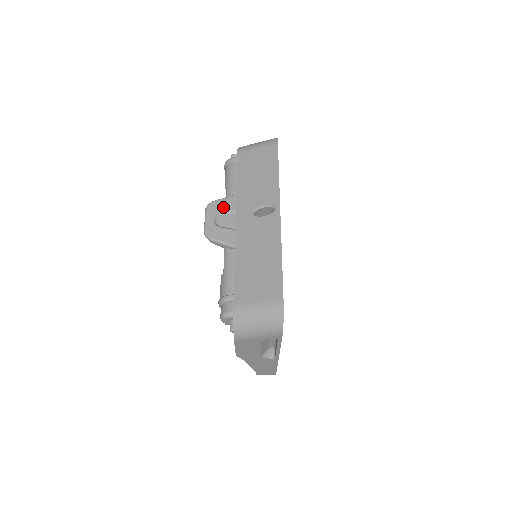
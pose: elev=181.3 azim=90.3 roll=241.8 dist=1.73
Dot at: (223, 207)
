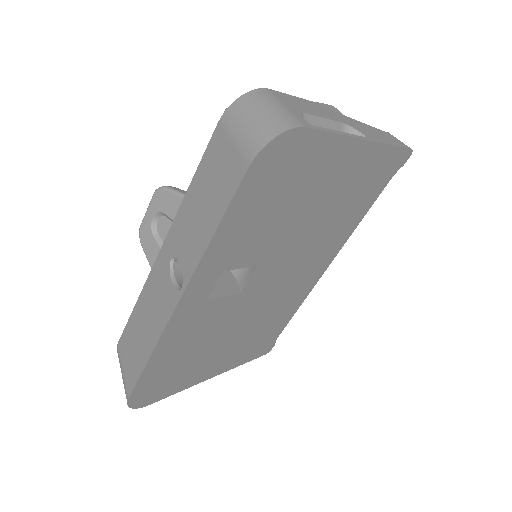
Dot at: (168, 208)
